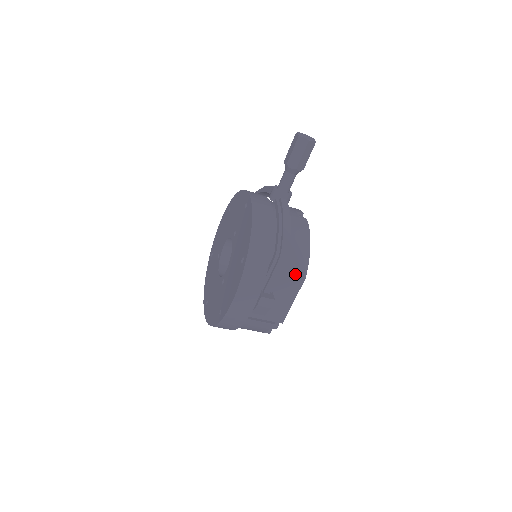
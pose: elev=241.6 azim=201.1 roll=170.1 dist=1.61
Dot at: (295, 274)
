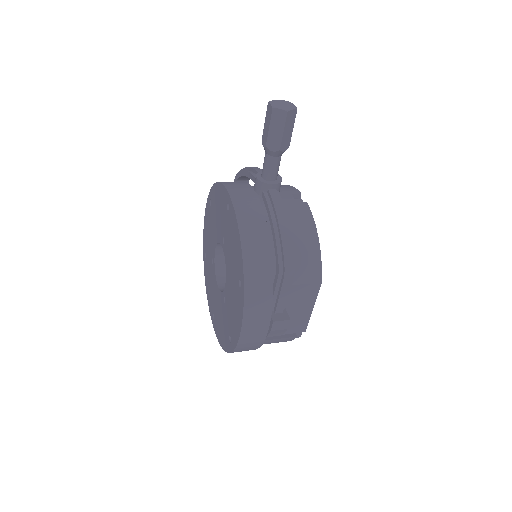
Dot at: (308, 282)
